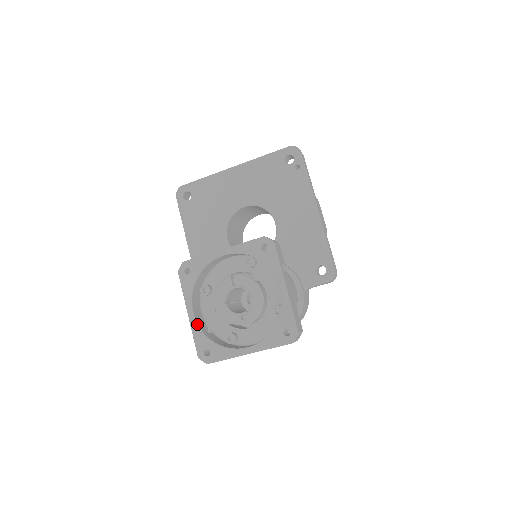
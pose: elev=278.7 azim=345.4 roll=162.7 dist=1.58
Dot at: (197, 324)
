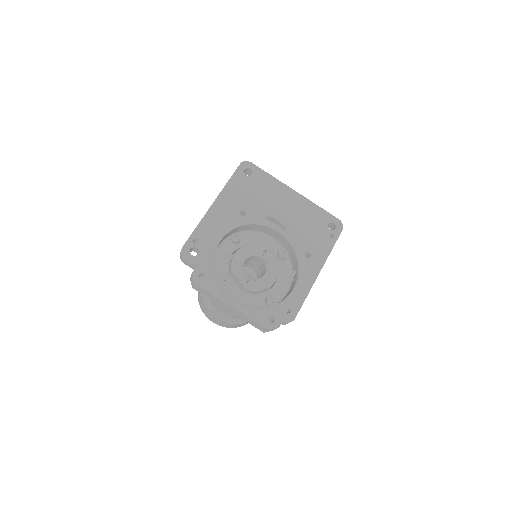
Dot at: (215, 251)
